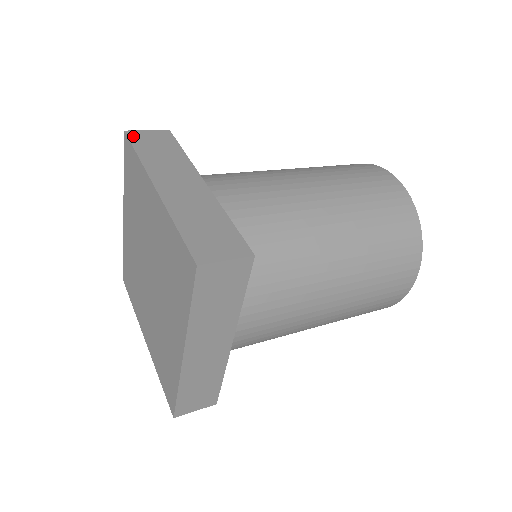
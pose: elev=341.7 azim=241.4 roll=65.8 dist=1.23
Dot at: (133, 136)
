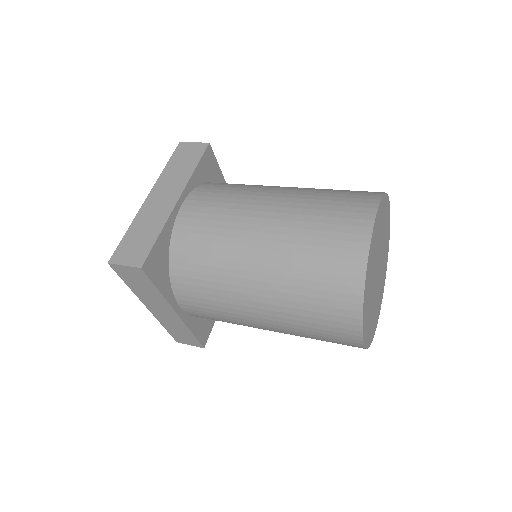
Dot at: (179, 148)
